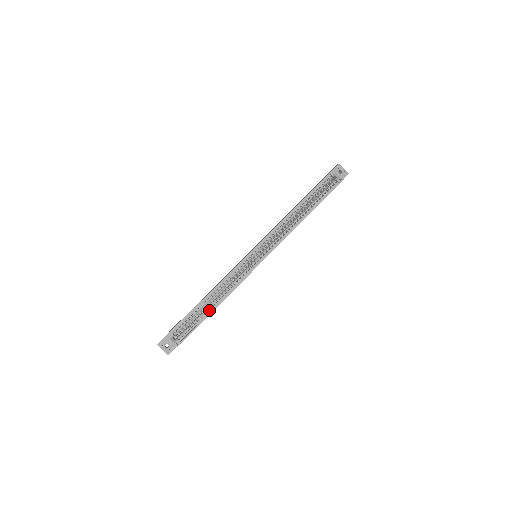
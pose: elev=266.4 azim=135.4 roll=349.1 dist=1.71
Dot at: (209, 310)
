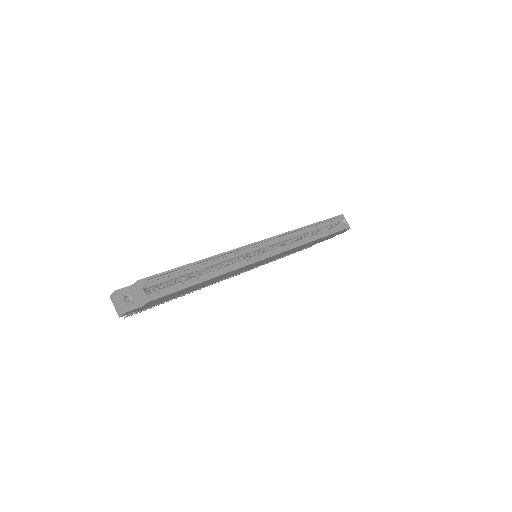
Dot at: (201, 278)
